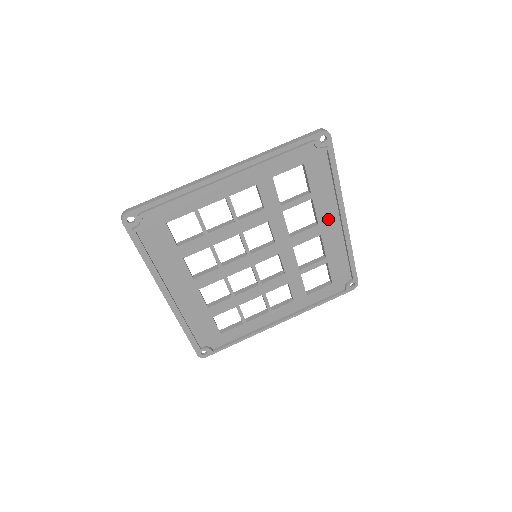
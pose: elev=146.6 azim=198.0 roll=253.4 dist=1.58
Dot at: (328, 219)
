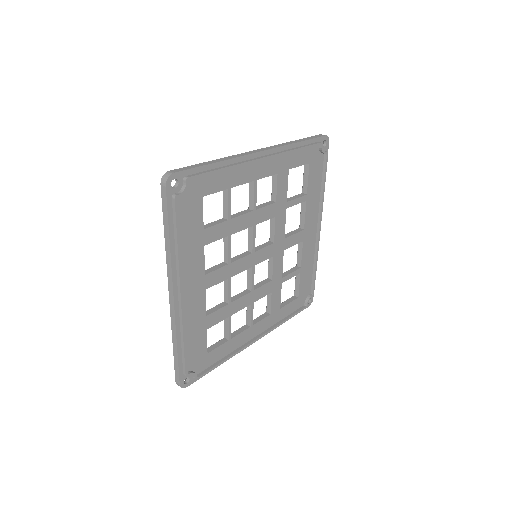
Dot at: (310, 225)
